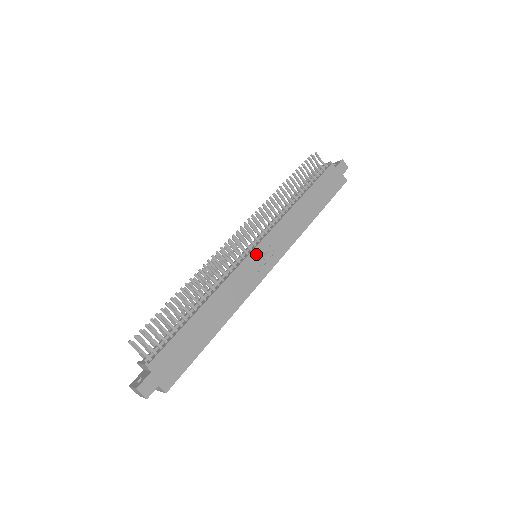
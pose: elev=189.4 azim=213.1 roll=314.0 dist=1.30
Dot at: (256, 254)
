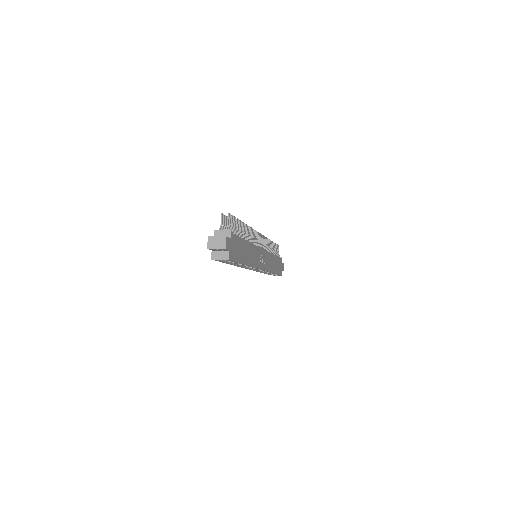
Dot at: (262, 253)
